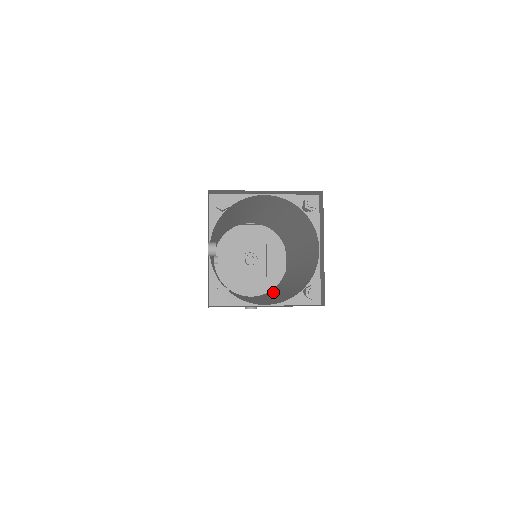
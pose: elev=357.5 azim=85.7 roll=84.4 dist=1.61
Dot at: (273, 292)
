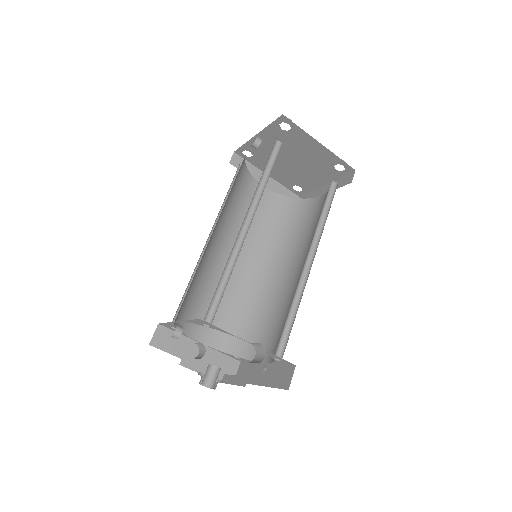
Dot at: occluded
